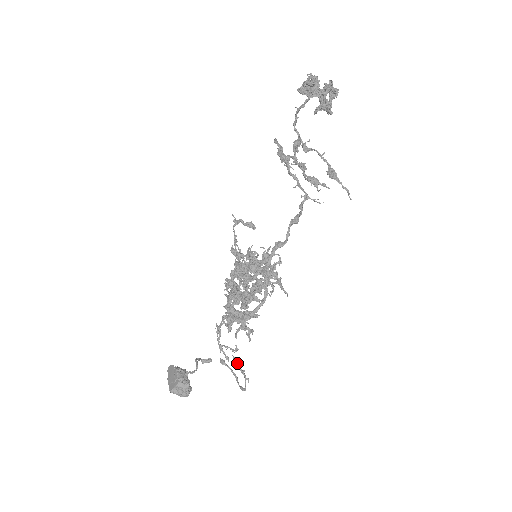
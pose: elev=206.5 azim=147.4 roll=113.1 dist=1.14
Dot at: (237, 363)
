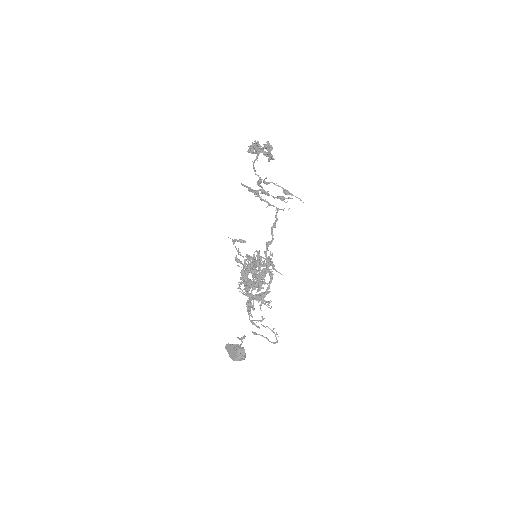
Dot at: occluded
